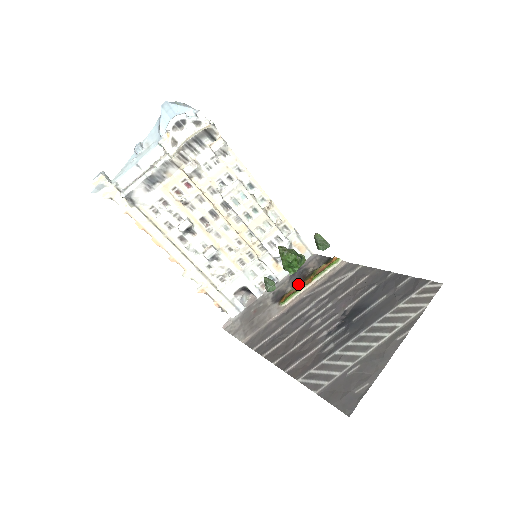
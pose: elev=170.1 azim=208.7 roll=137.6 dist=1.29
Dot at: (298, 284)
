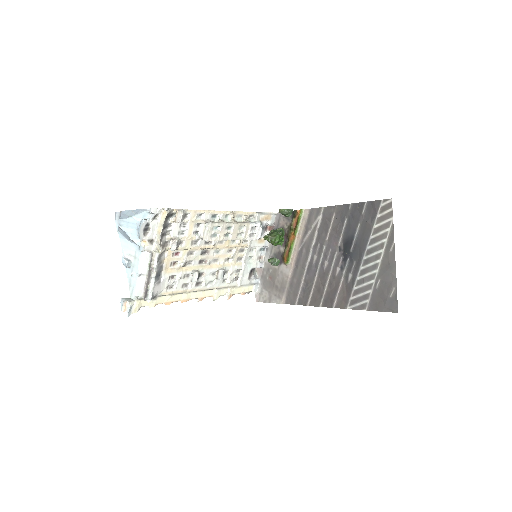
Dot at: (286, 243)
